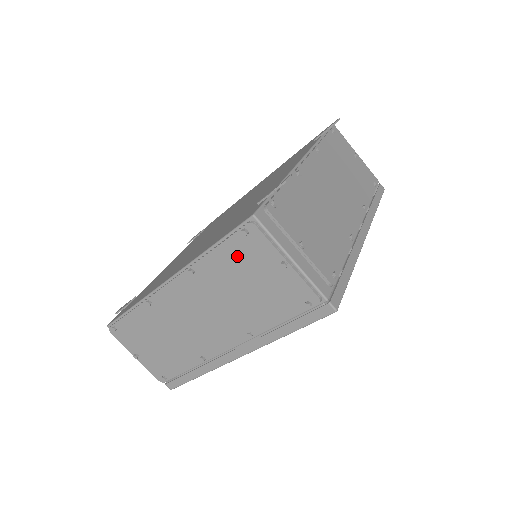
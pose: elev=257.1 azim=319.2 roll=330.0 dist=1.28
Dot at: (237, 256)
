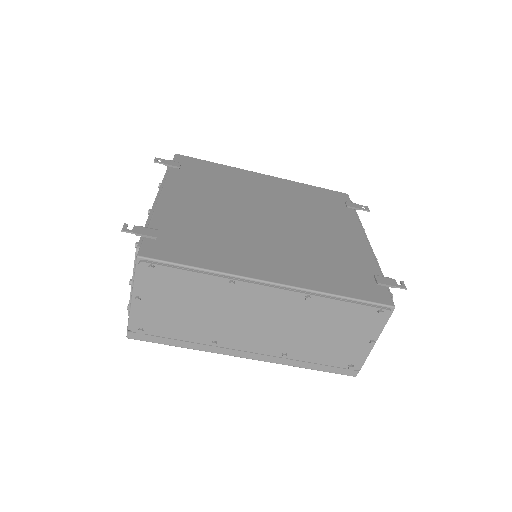
Dot at: (354, 317)
